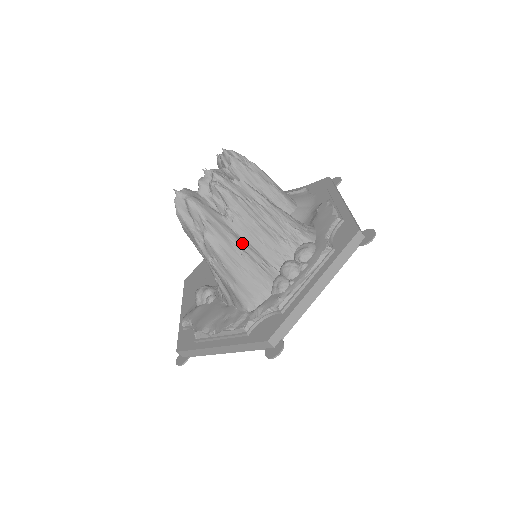
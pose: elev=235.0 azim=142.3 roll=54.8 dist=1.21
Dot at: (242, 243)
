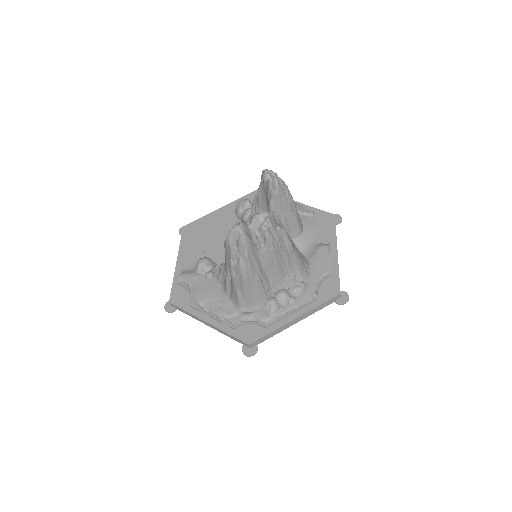
Dot at: (261, 272)
